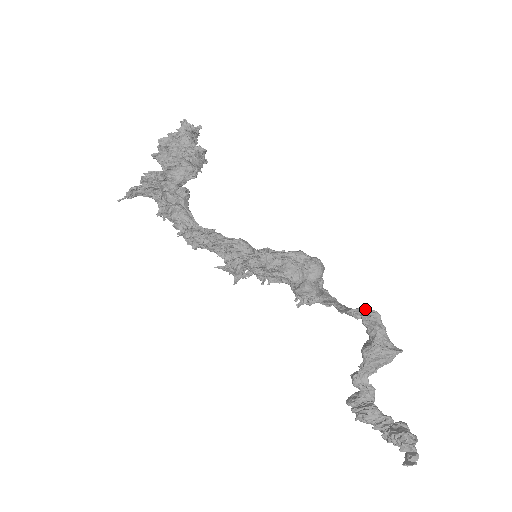
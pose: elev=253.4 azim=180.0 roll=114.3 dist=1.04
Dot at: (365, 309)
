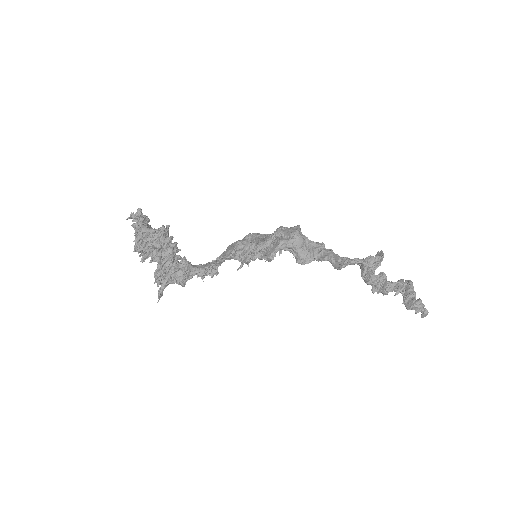
Dot at: (347, 263)
